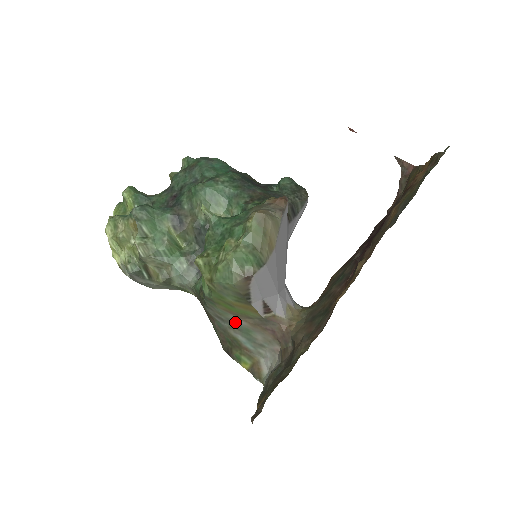
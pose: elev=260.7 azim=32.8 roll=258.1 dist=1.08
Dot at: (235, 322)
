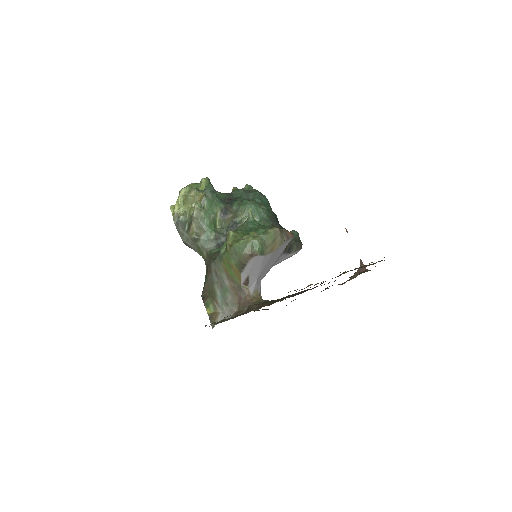
Dot at: (223, 280)
